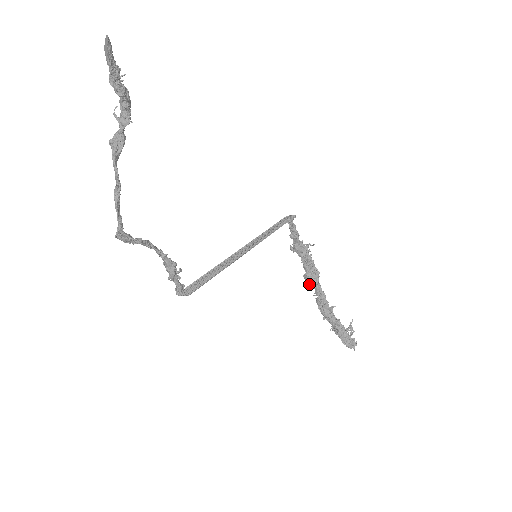
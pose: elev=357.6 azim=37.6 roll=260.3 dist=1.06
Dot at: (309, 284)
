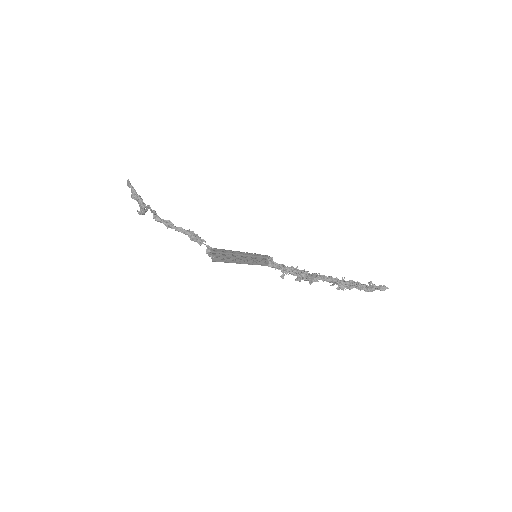
Dot at: (314, 278)
